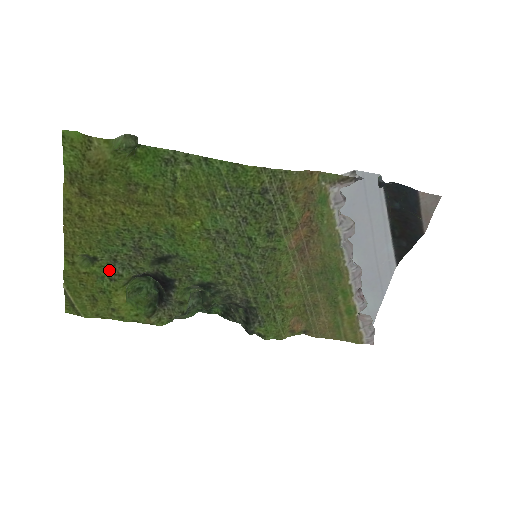
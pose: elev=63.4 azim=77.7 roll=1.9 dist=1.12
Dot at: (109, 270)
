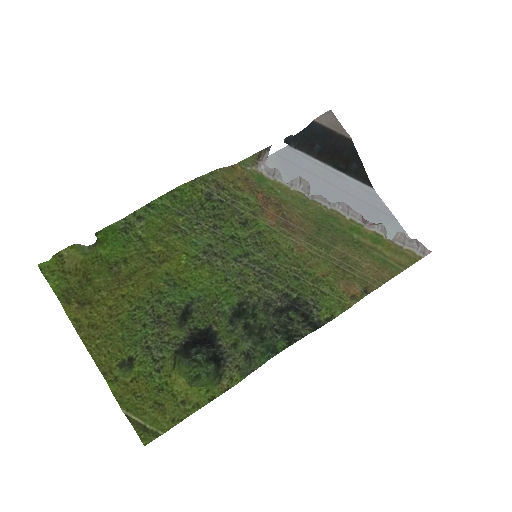
Dot at: (150, 362)
